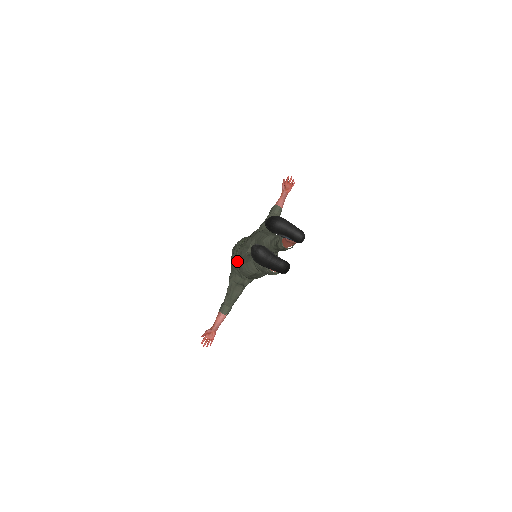
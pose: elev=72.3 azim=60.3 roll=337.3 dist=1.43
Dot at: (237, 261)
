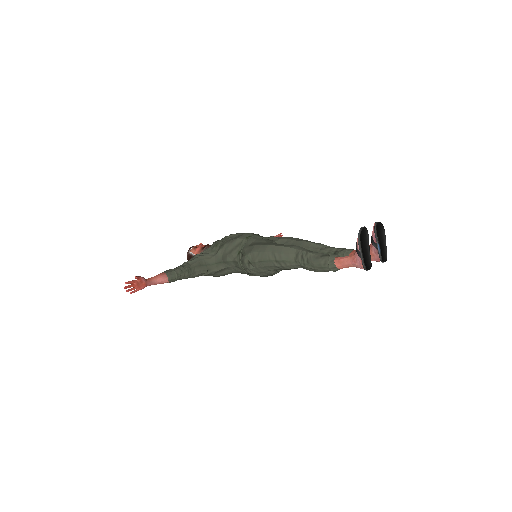
Dot at: (245, 243)
